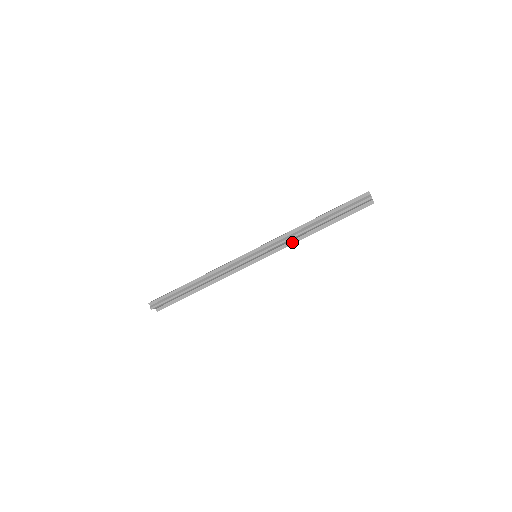
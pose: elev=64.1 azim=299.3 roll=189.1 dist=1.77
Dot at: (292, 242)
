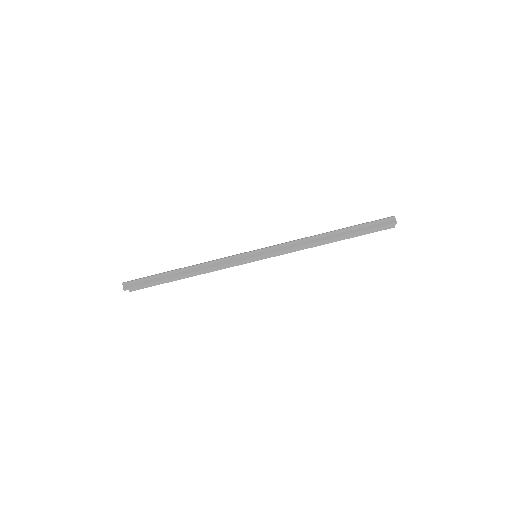
Dot at: (298, 249)
